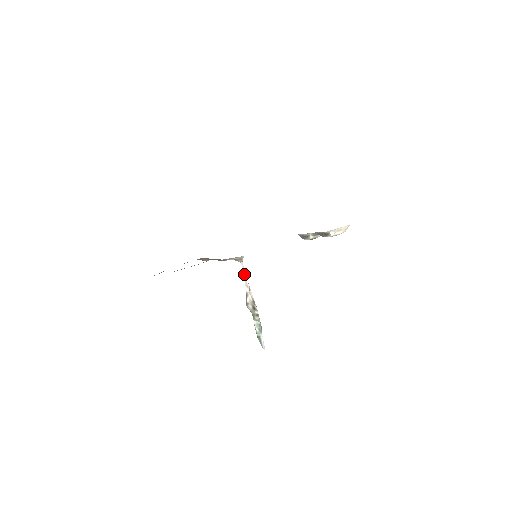
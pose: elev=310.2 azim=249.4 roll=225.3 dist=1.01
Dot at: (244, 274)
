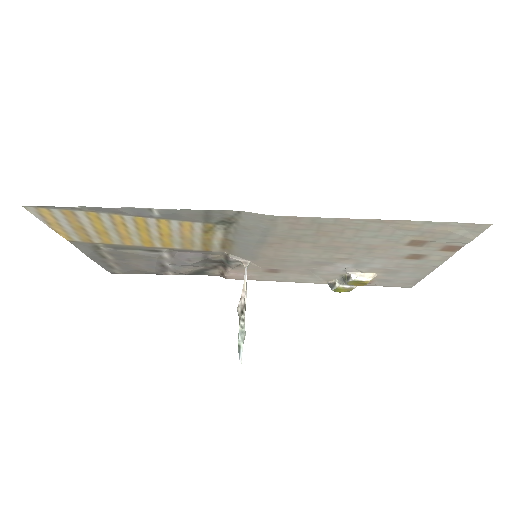
Dot at: (245, 278)
